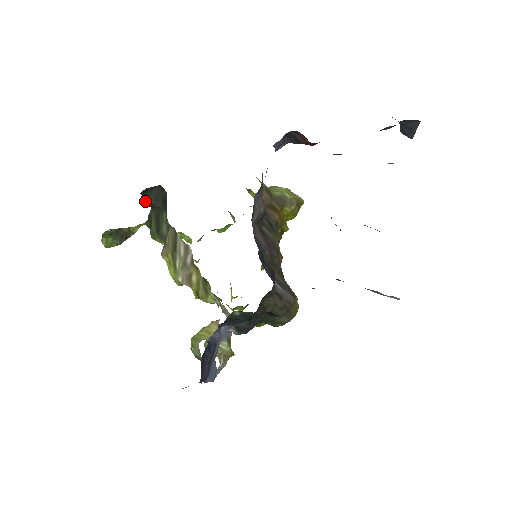
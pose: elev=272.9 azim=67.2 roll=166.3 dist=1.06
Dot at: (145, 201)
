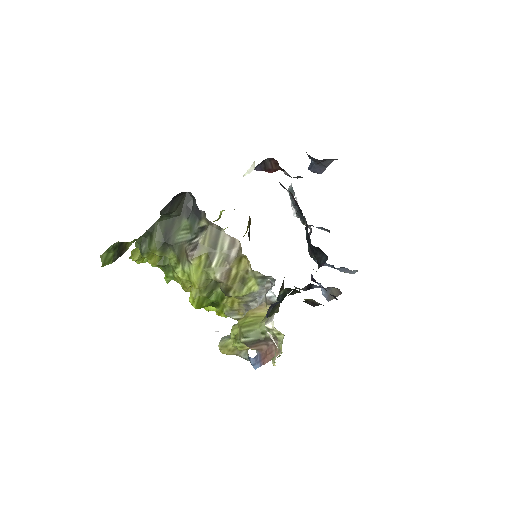
Dot at: (170, 207)
